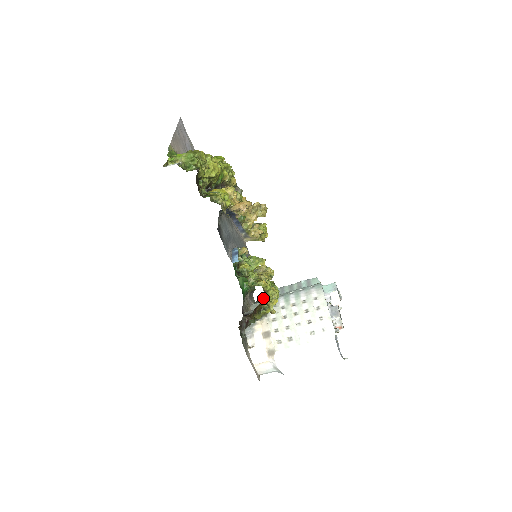
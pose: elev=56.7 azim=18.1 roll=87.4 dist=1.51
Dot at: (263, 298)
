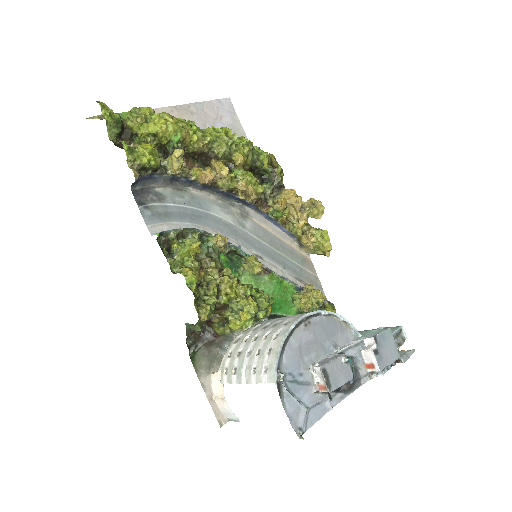
Dot at: occluded
